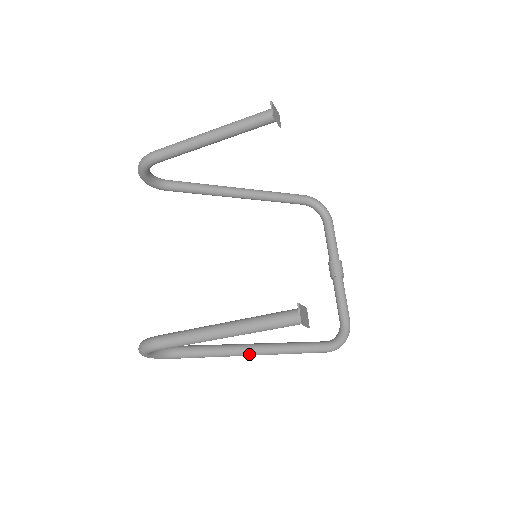
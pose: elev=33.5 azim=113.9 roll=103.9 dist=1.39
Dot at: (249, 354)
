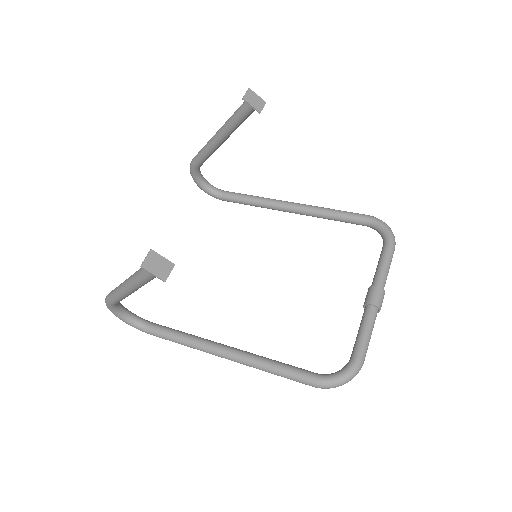
Dot at: (217, 354)
